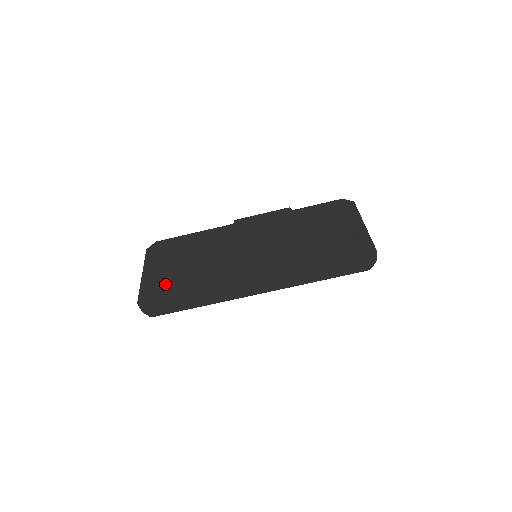
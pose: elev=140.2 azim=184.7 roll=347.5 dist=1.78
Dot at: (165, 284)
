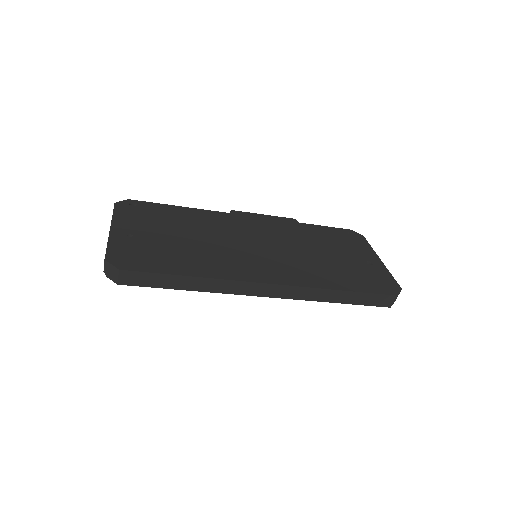
Dot at: (146, 248)
